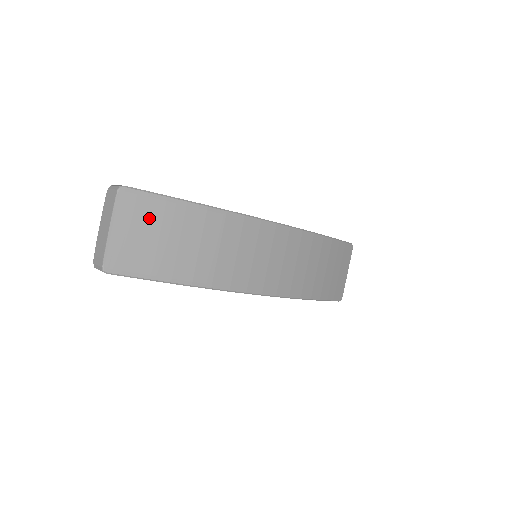
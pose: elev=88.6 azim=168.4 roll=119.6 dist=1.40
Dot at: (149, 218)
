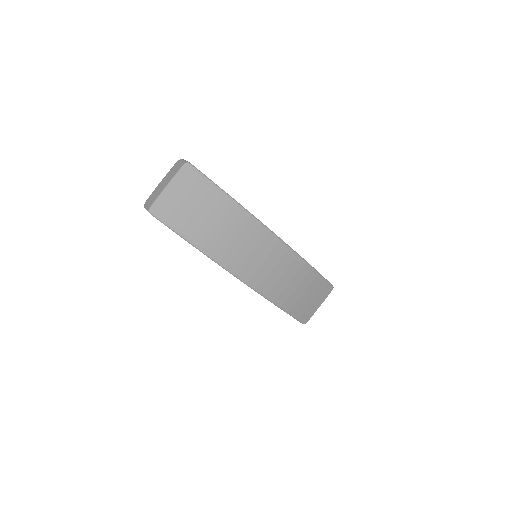
Dot at: (196, 192)
